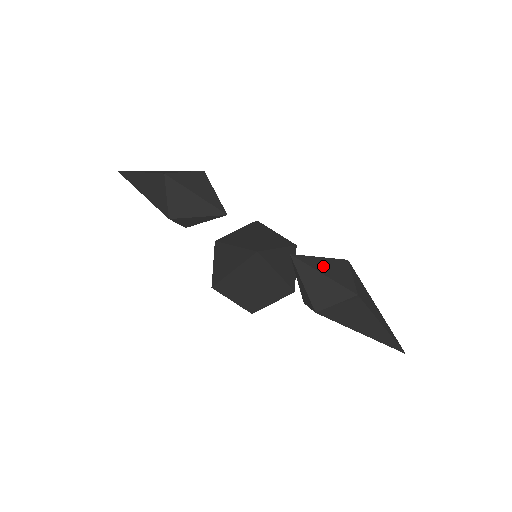
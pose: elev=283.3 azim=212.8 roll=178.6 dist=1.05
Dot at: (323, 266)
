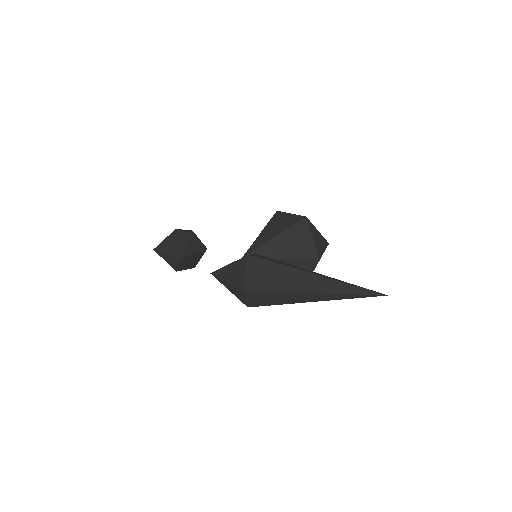
Dot at: (228, 273)
